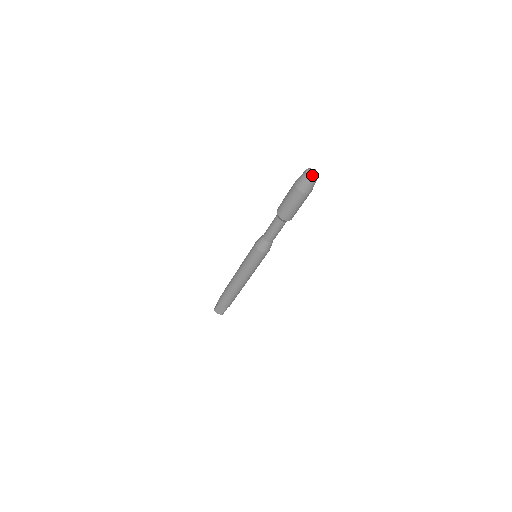
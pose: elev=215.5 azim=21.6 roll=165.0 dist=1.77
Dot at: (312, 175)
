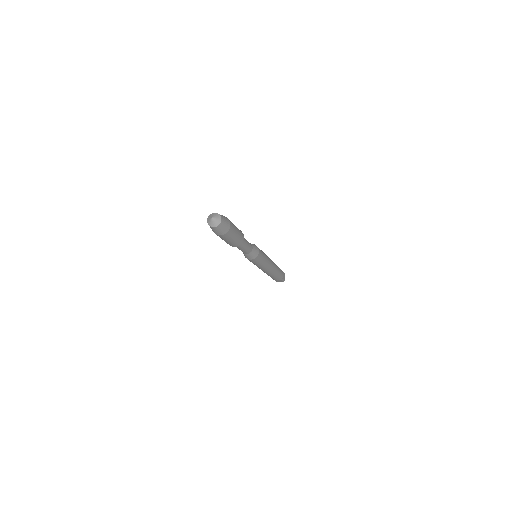
Dot at: (213, 224)
